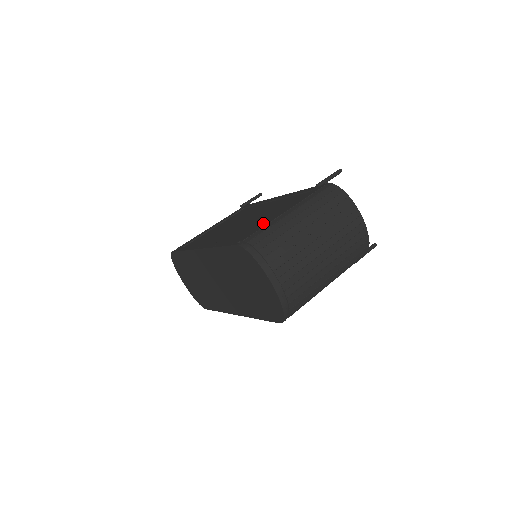
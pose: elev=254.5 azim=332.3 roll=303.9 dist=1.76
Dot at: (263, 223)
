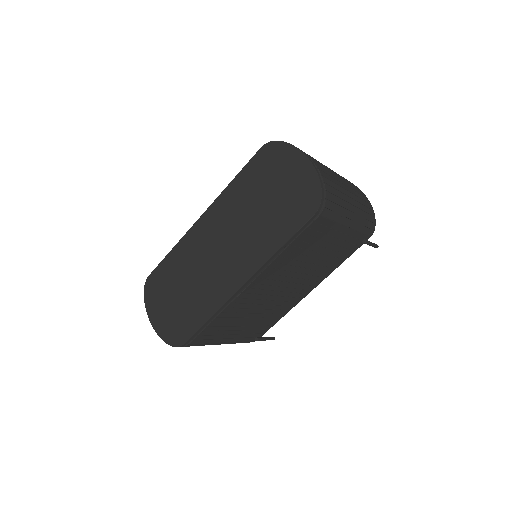
Dot at: occluded
